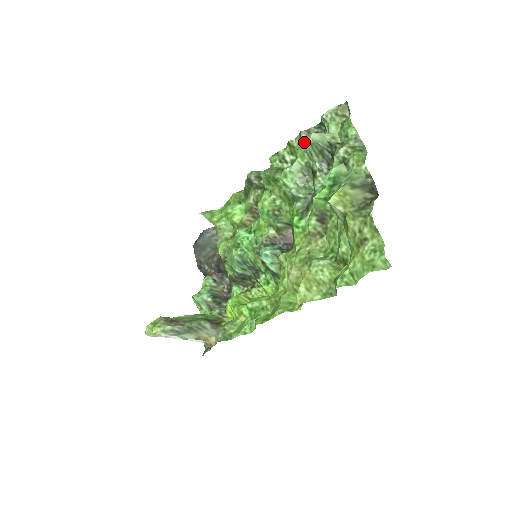
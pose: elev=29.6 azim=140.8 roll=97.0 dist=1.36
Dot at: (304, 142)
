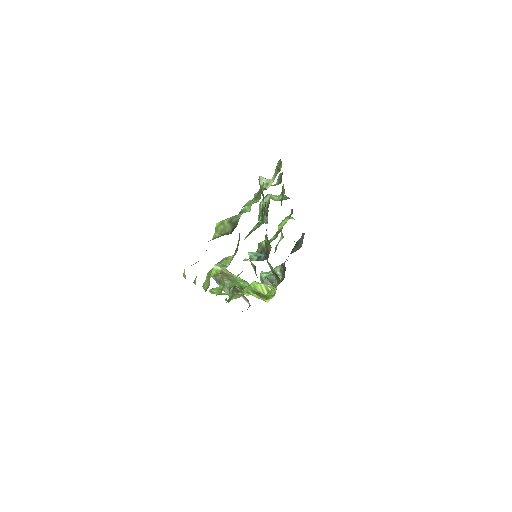
Dot at: (277, 182)
